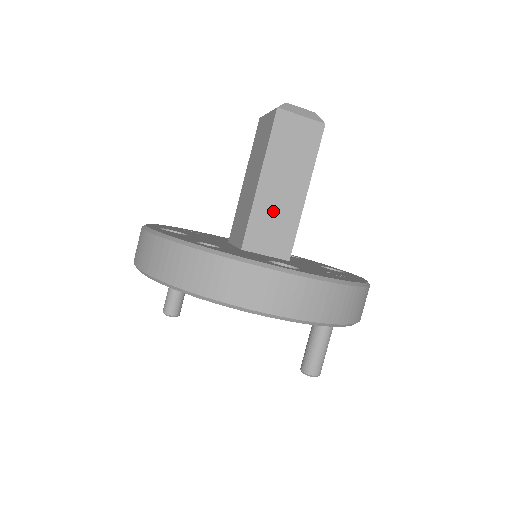
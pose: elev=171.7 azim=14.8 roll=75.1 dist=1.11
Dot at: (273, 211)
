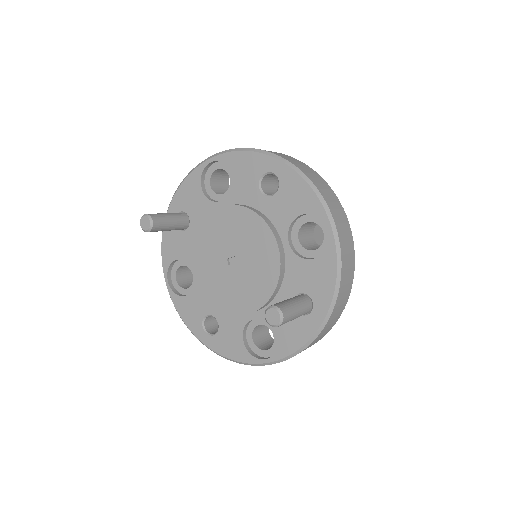
Dot at: occluded
